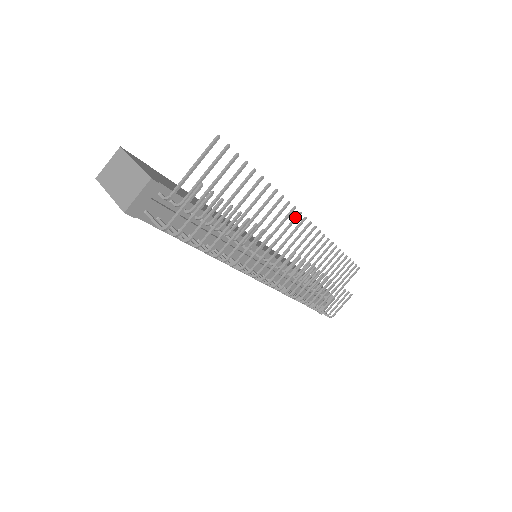
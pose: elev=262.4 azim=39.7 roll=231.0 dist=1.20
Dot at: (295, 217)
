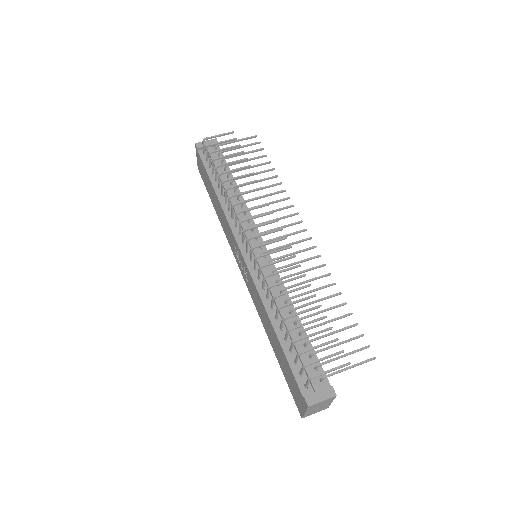
Dot at: (292, 214)
